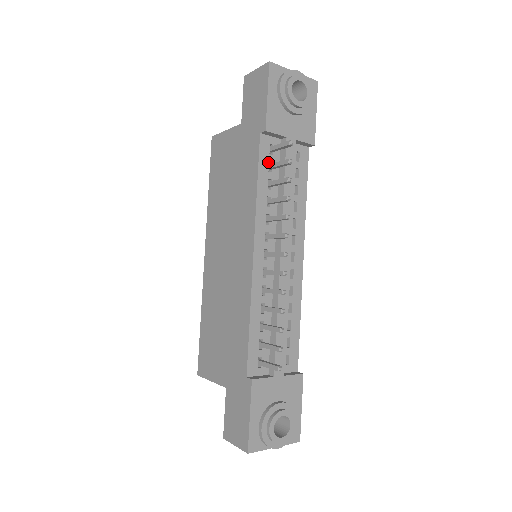
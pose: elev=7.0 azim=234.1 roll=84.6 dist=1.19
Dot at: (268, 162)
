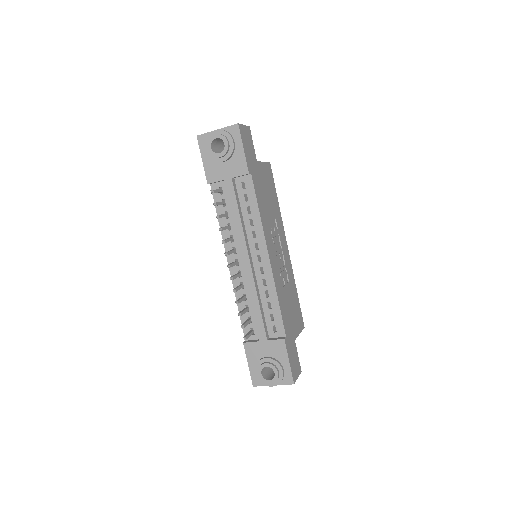
Dot at: (221, 200)
